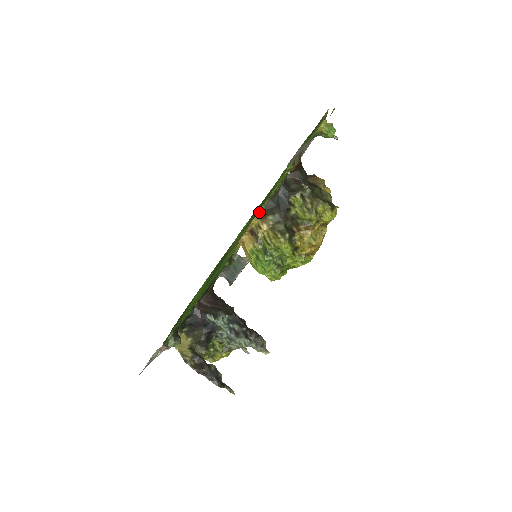
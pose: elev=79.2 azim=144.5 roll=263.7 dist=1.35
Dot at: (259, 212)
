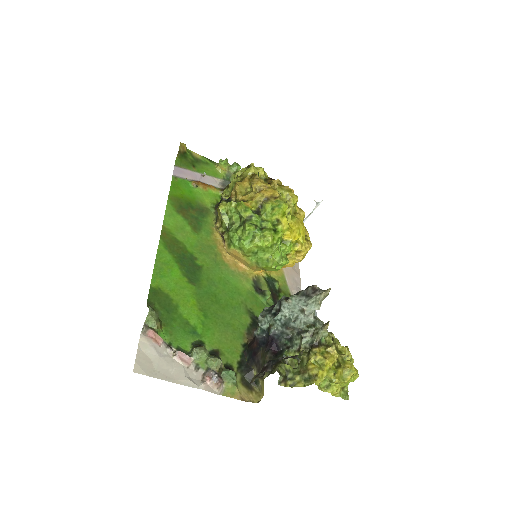
Dot at: (214, 226)
